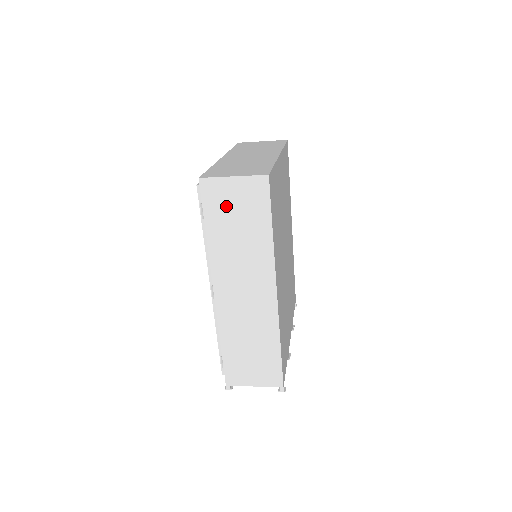
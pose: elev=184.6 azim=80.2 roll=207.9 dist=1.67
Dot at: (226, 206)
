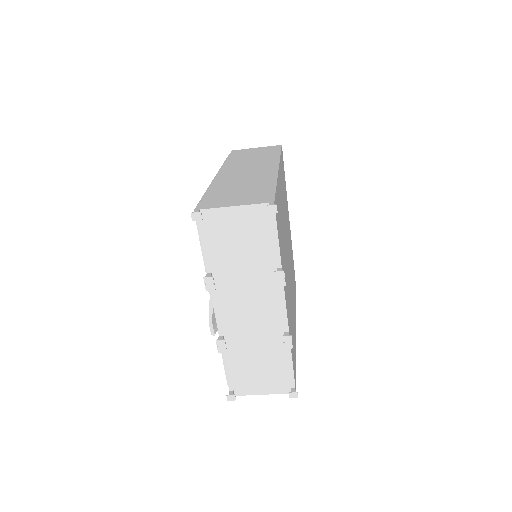
Dot at: (247, 153)
